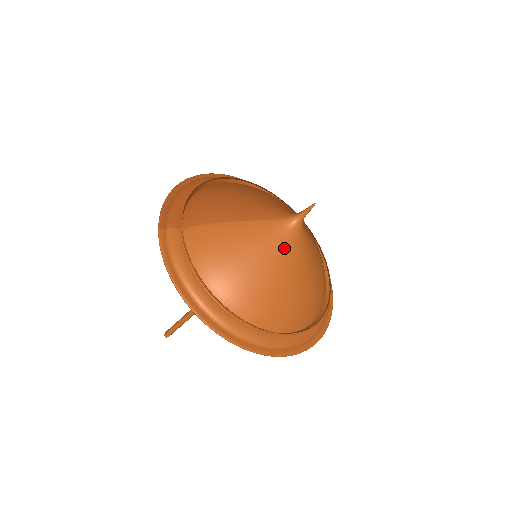
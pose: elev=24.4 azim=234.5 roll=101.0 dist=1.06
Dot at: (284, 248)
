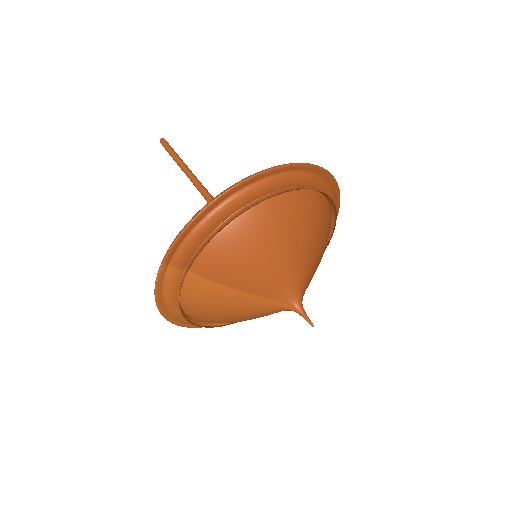
Dot at: (268, 314)
